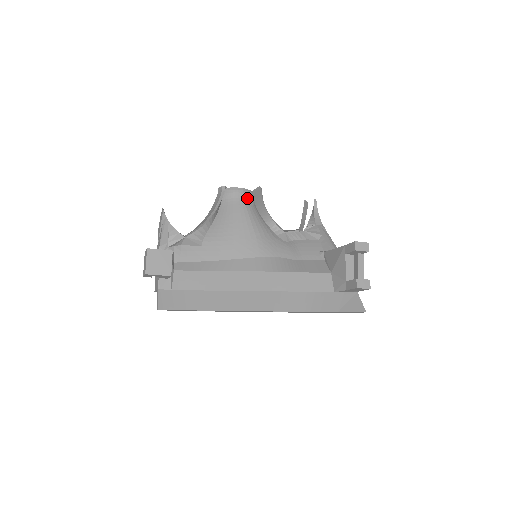
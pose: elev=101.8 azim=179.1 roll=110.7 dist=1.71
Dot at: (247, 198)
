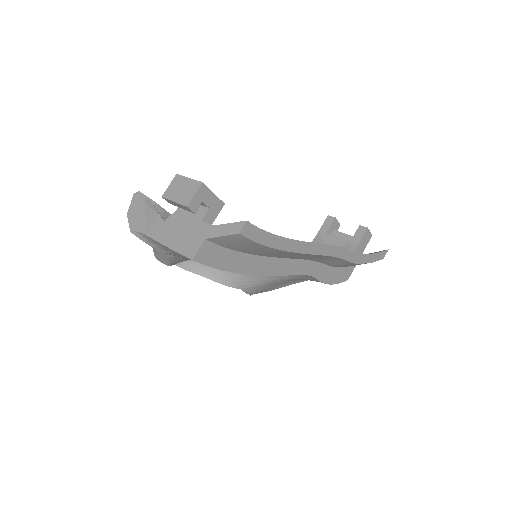
Dot at: occluded
